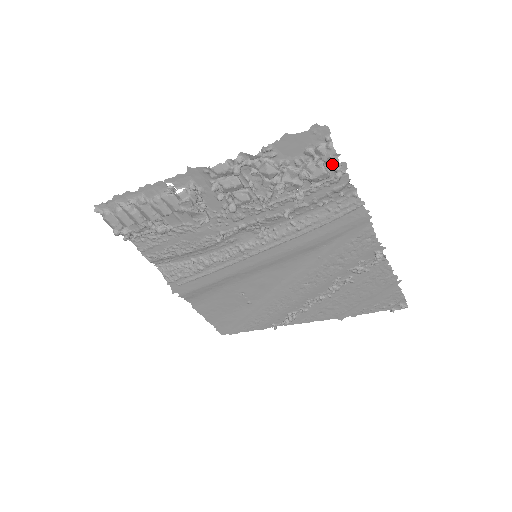
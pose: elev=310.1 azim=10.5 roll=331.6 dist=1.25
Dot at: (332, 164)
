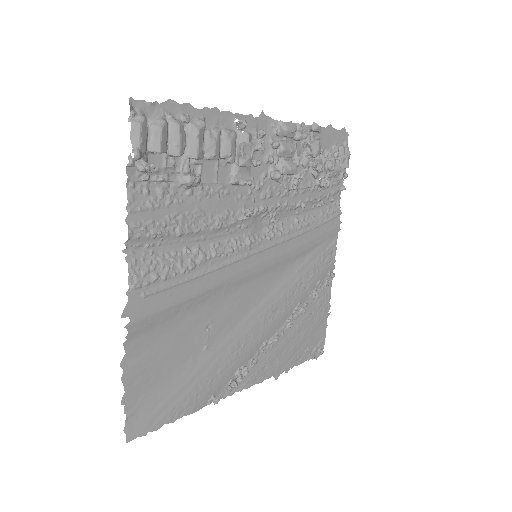
Dot at: (344, 164)
